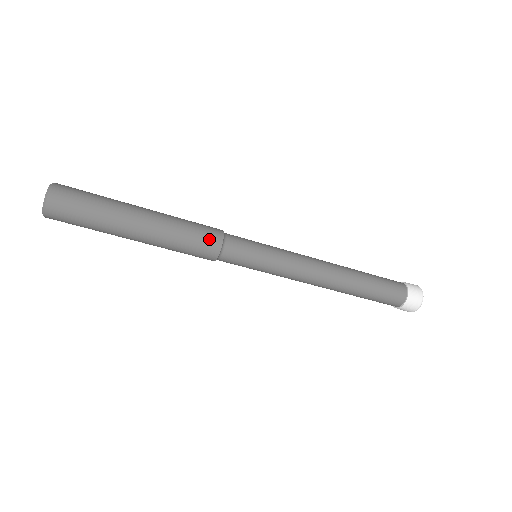
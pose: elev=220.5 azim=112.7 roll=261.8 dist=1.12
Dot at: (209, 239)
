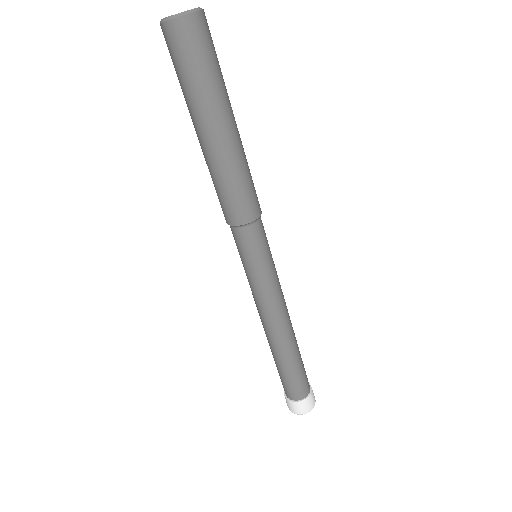
Dot at: occluded
